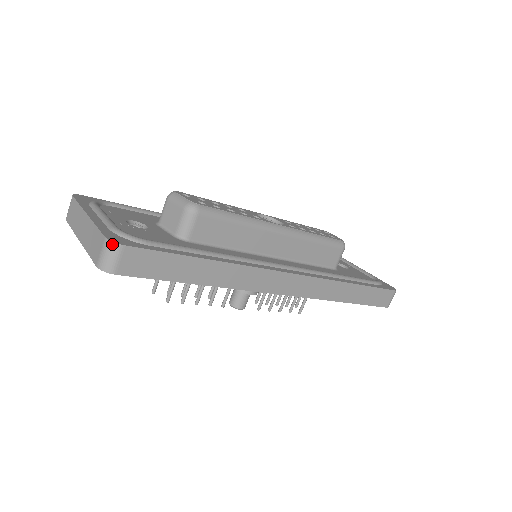
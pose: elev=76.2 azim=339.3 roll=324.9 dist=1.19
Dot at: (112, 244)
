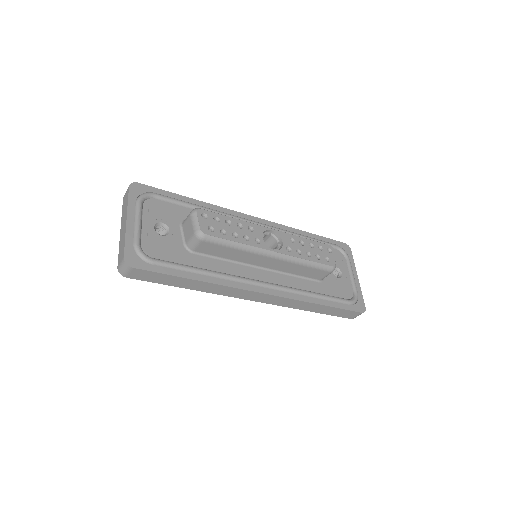
Dot at: (126, 264)
